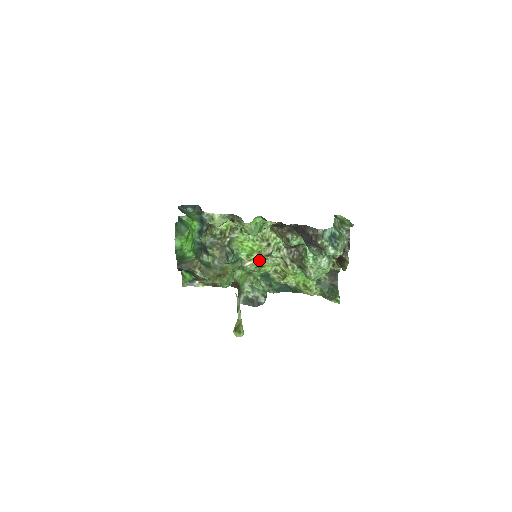
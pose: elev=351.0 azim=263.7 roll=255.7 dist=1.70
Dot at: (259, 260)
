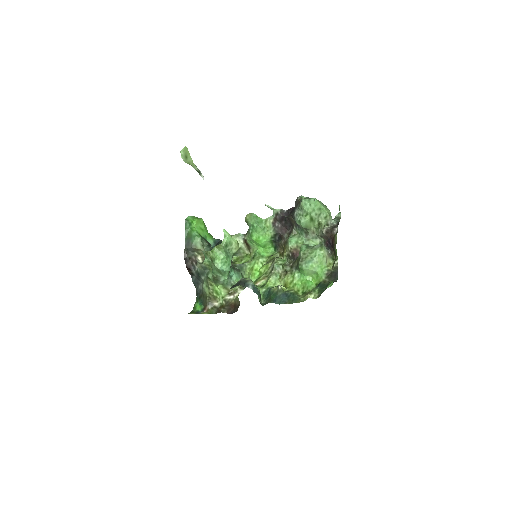
Dot at: (264, 280)
